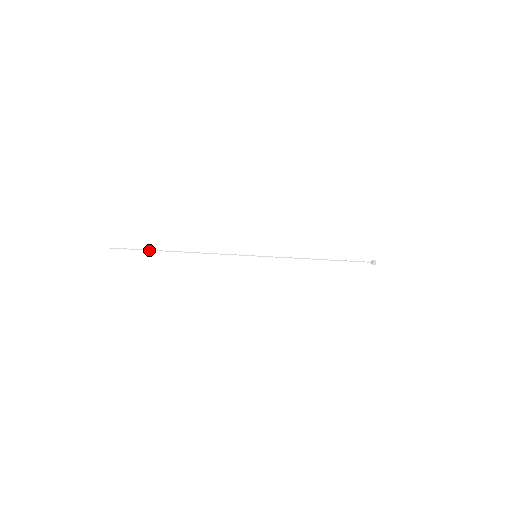
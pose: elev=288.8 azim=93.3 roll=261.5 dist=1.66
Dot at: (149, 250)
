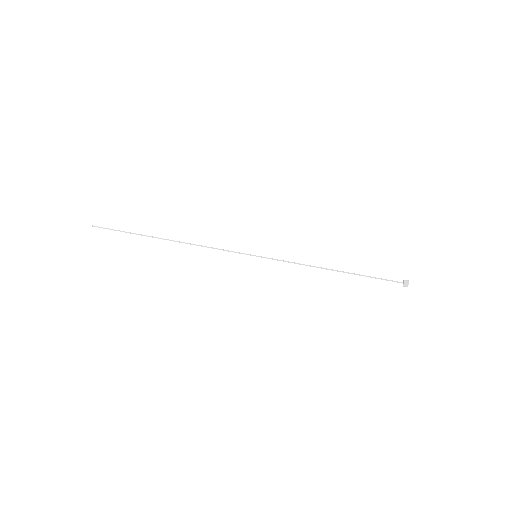
Dot at: (134, 233)
